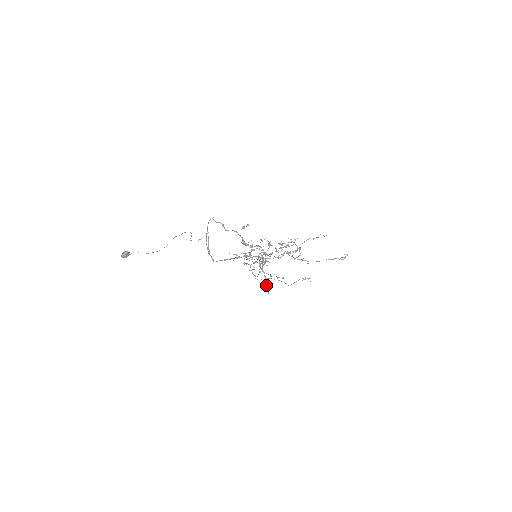
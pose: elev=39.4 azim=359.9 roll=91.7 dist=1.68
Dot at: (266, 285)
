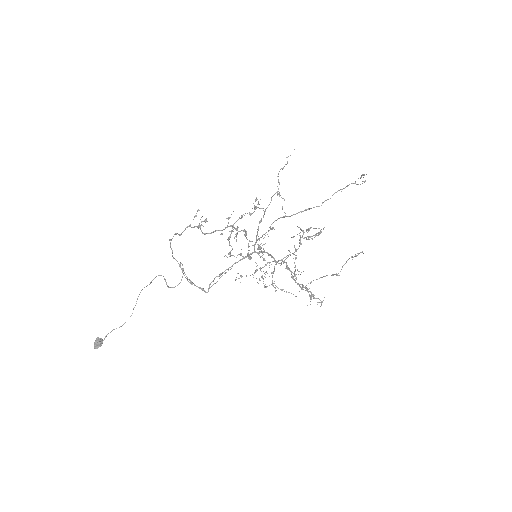
Dot at: (315, 298)
